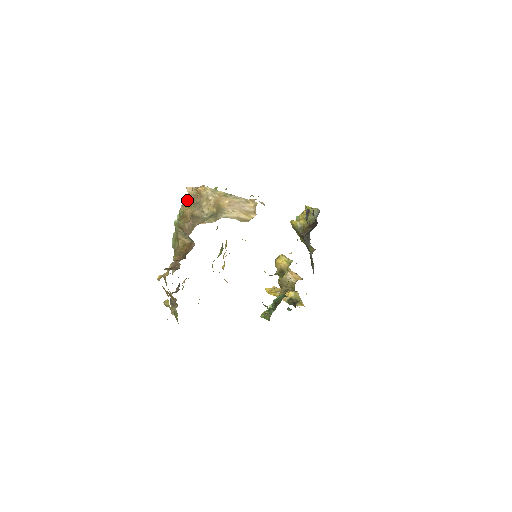
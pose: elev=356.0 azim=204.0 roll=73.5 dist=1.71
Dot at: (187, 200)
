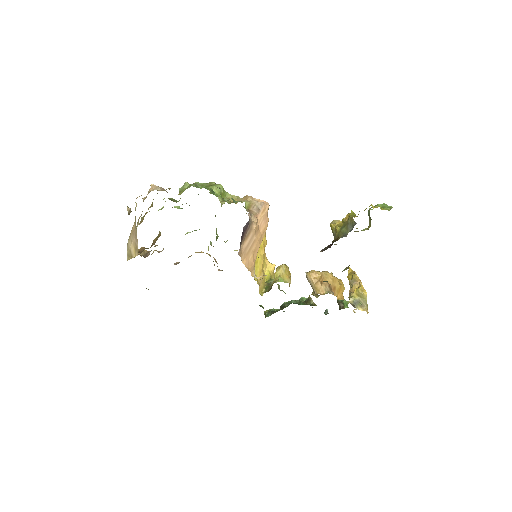
Dot at: occluded
